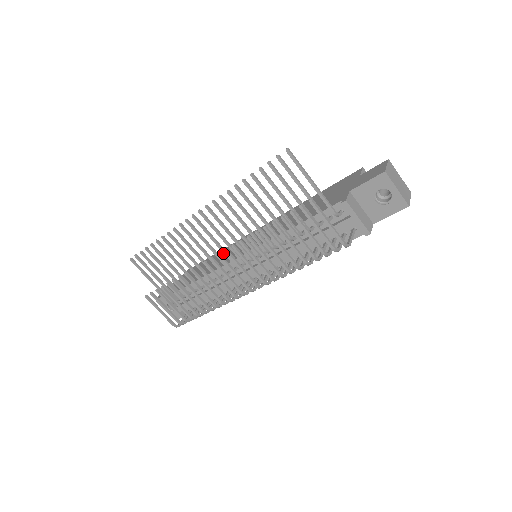
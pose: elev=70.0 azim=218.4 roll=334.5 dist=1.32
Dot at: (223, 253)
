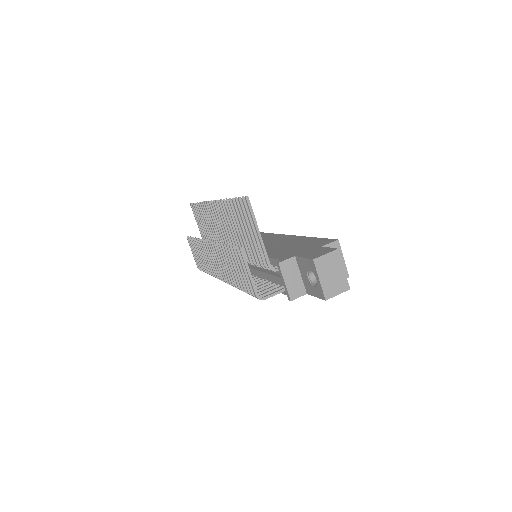
Dot at: (224, 241)
